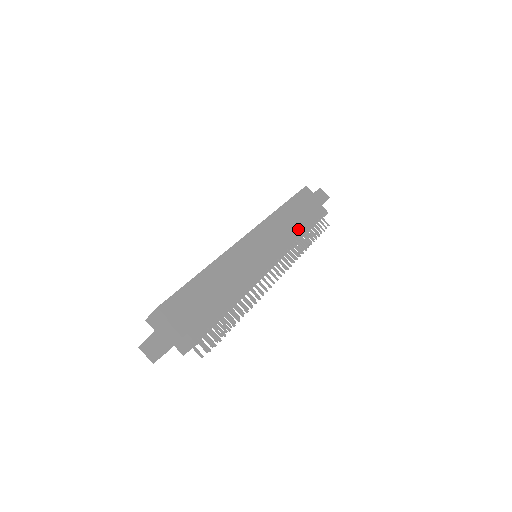
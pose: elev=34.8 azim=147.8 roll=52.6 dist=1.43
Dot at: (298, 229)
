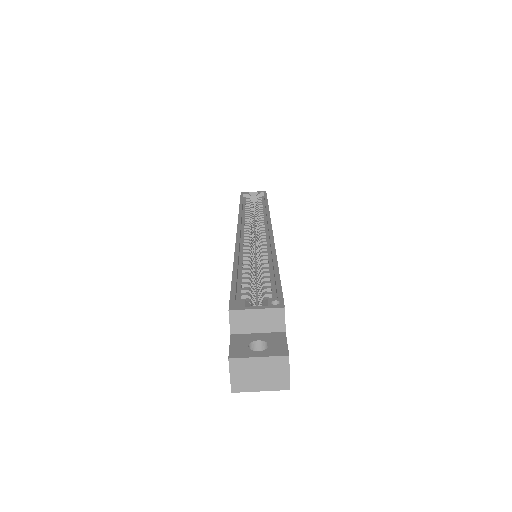
Dot at: occluded
